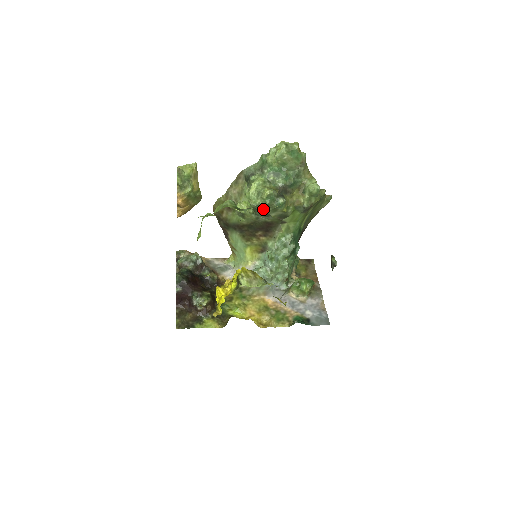
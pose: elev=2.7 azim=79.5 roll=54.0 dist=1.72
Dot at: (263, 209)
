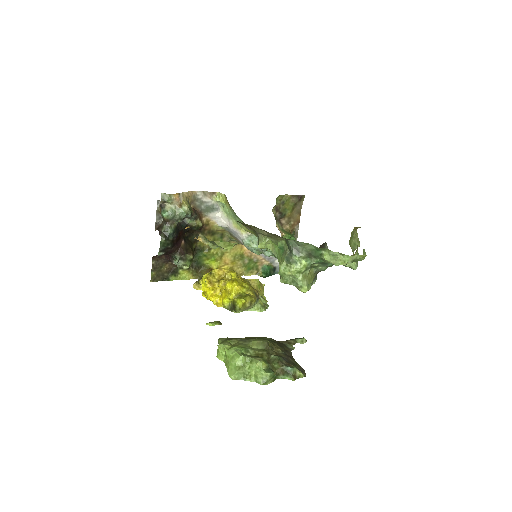
Dot at: occluded
